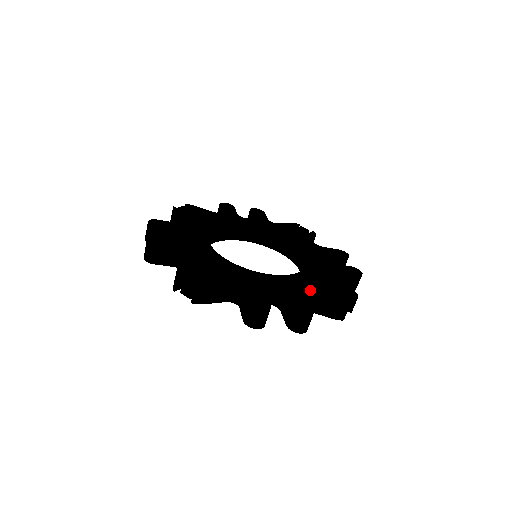
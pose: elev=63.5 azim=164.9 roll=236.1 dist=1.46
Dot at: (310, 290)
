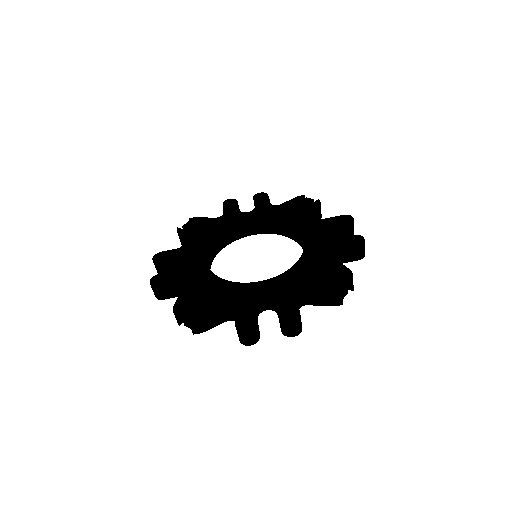
Dot at: (300, 287)
